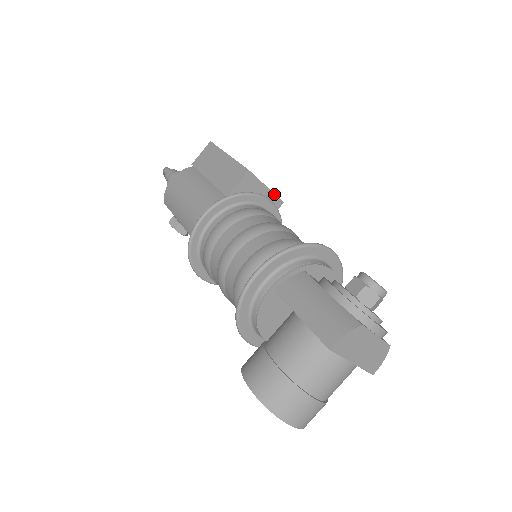
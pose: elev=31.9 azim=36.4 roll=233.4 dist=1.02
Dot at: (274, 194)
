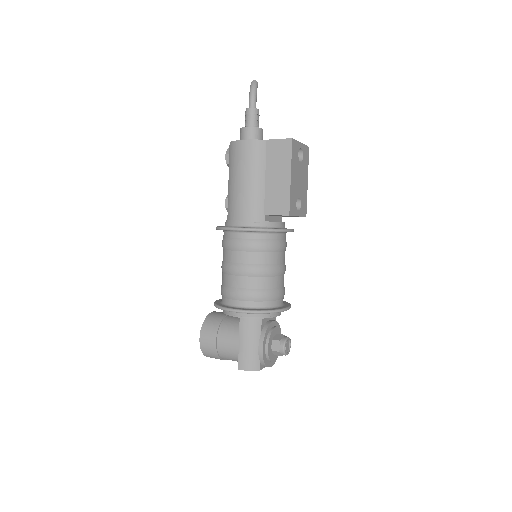
Dot at: (301, 216)
